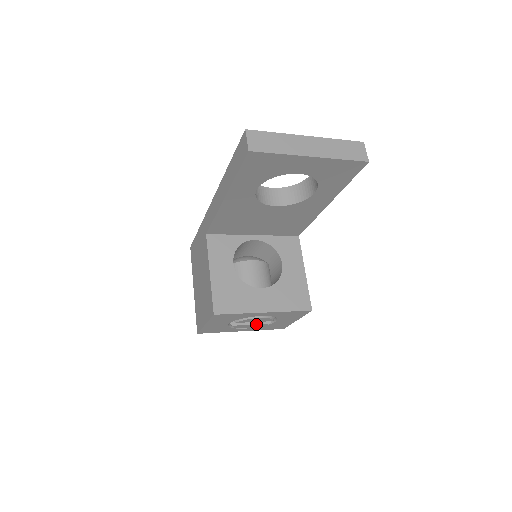
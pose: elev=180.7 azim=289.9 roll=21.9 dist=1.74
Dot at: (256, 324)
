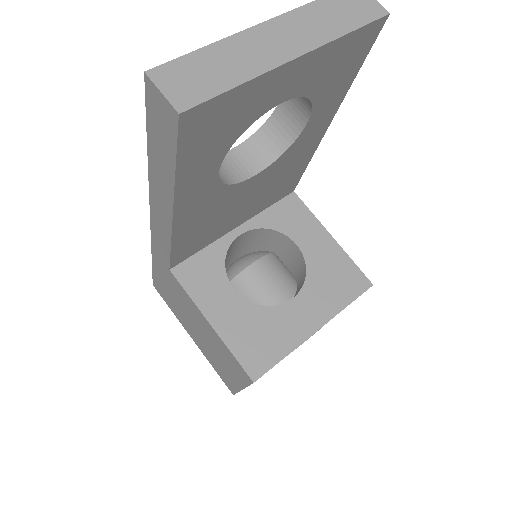
Dot at: occluded
